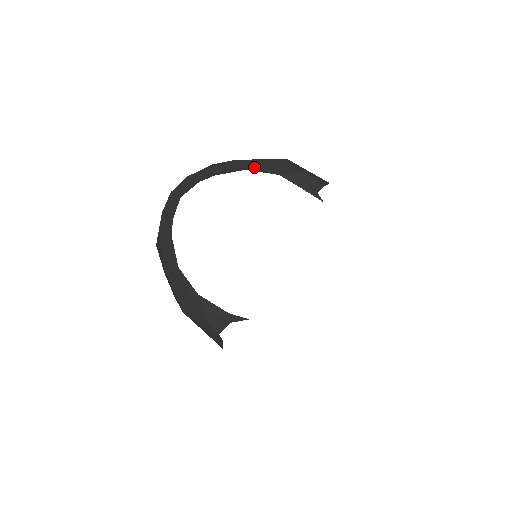
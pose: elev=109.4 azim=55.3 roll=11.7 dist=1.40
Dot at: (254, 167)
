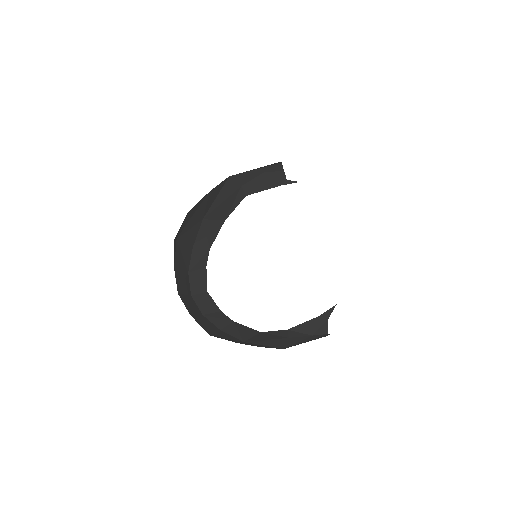
Dot at: (225, 211)
